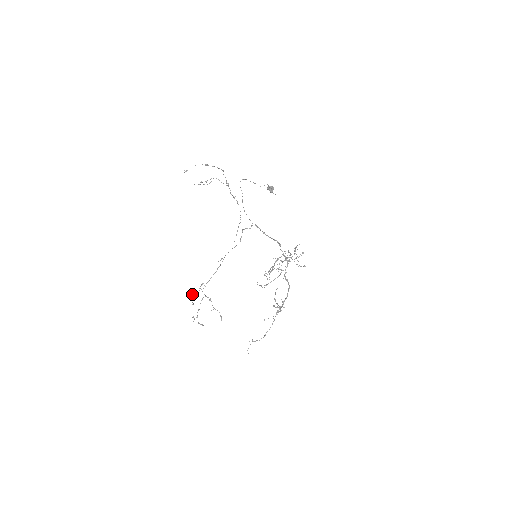
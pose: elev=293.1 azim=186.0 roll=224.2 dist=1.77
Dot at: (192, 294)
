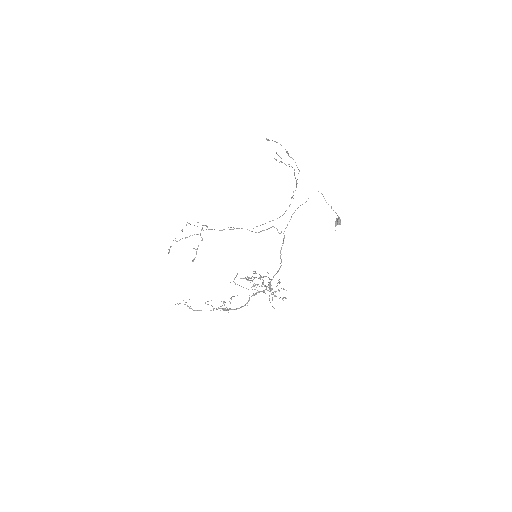
Dot at: occluded
